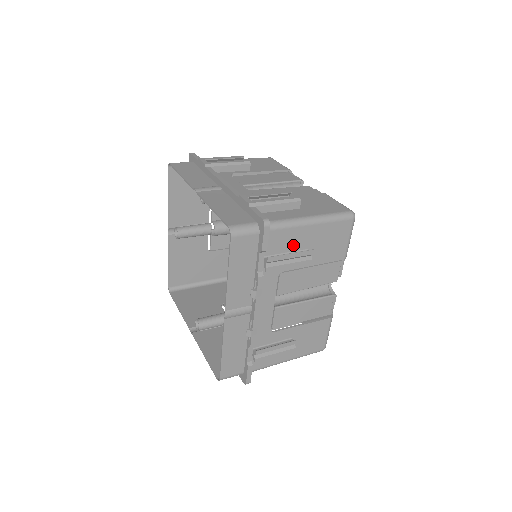
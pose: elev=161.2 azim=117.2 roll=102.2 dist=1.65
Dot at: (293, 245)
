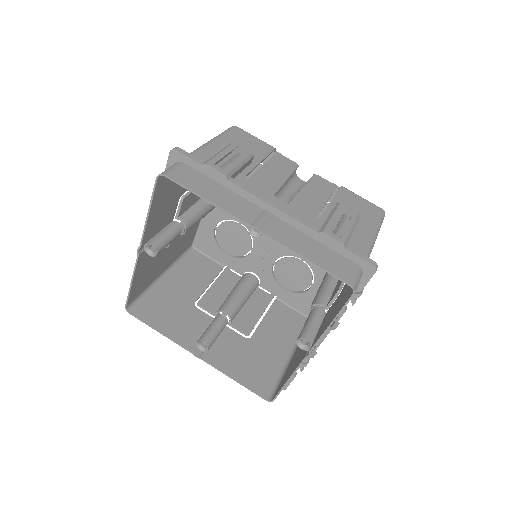
Dot at: occluded
